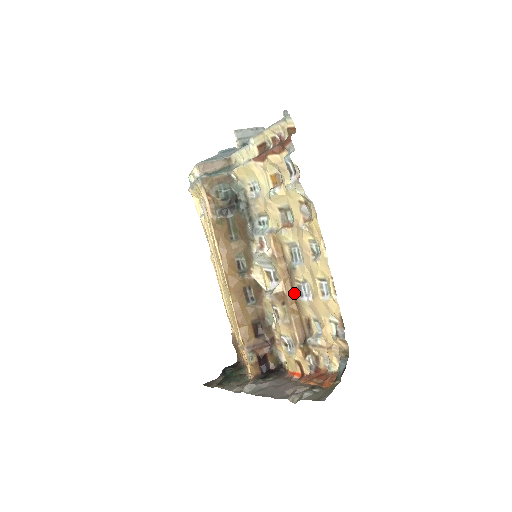
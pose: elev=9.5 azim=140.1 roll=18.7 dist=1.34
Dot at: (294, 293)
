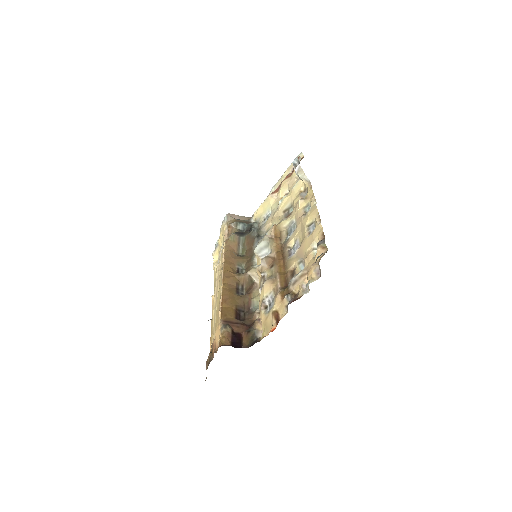
Dot at: (284, 257)
